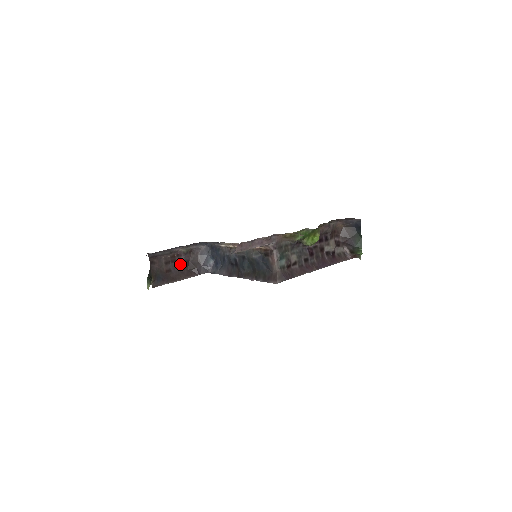
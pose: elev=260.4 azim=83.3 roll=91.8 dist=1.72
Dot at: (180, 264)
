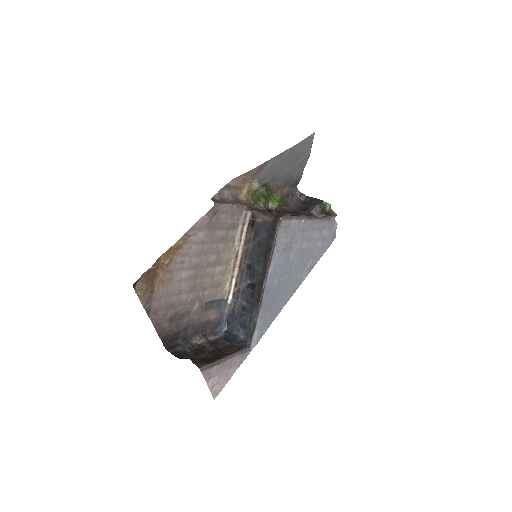
Dot at: (212, 353)
